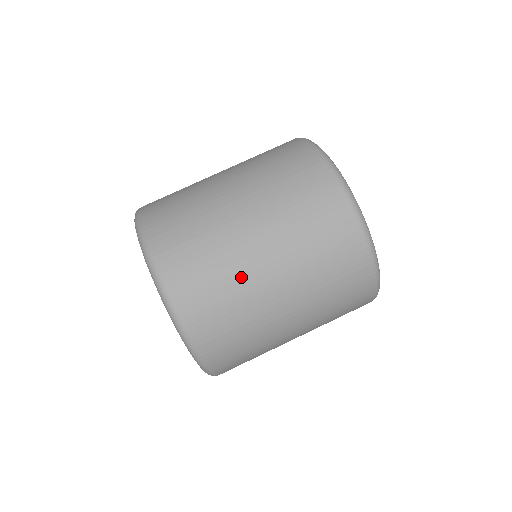
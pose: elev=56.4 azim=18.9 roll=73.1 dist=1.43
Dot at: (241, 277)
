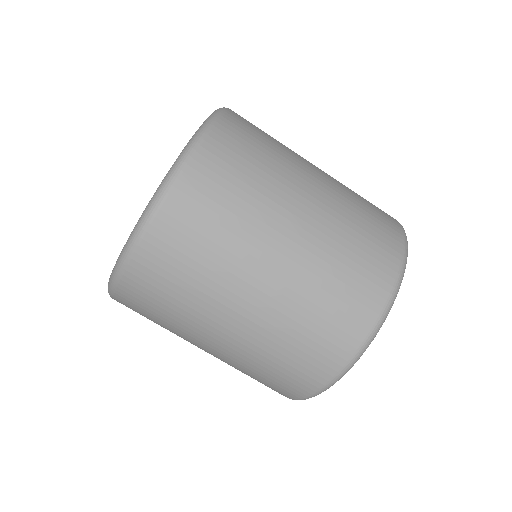
Dot at: (276, 187)
